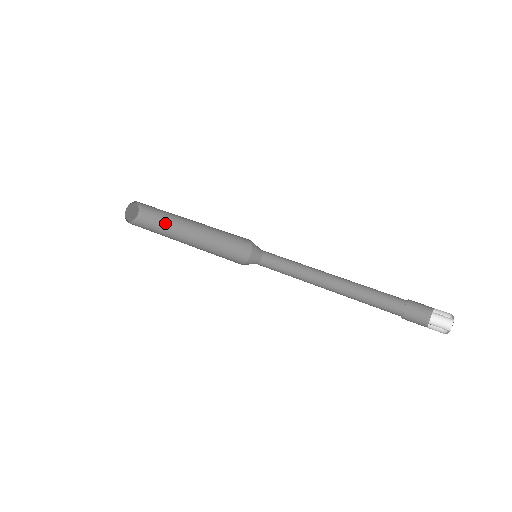
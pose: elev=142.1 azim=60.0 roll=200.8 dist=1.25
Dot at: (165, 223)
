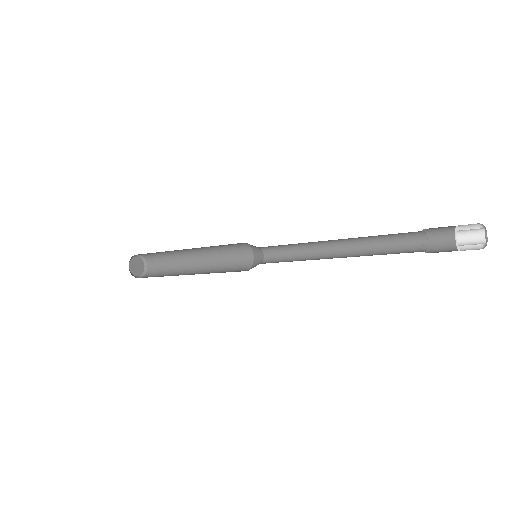
Dot at: (169, 268)
